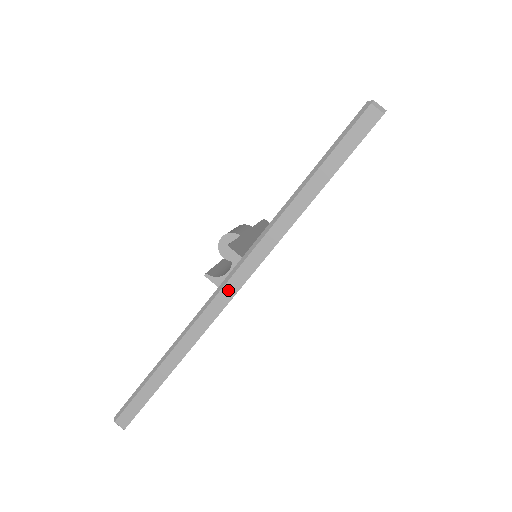
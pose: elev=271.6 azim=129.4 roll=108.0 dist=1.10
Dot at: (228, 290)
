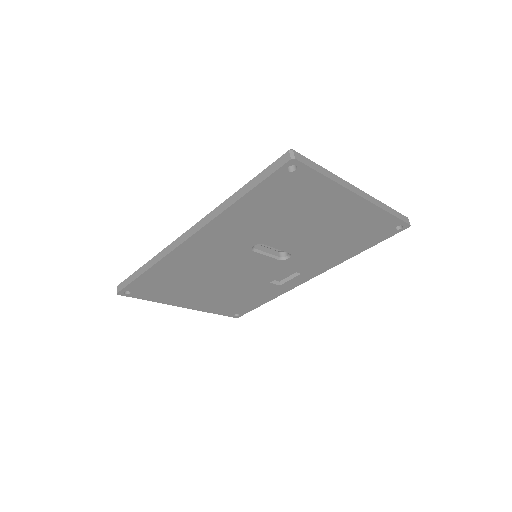
Dot at: (186, 235)
